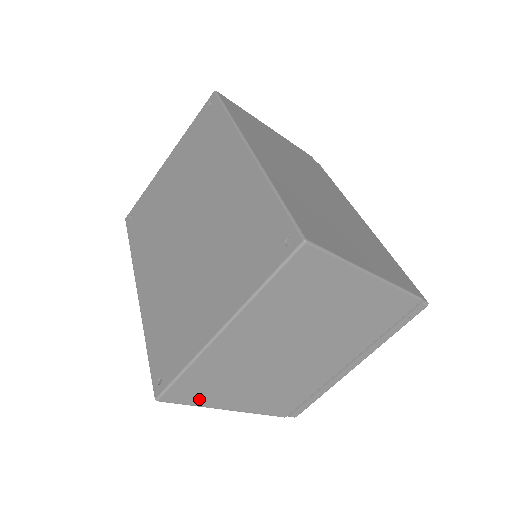
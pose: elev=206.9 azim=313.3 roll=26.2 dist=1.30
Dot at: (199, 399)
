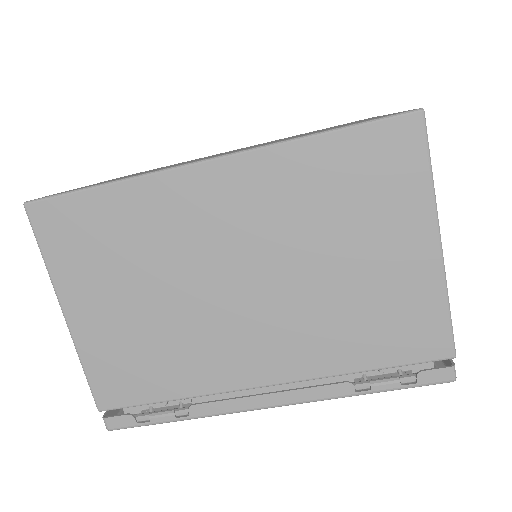
Dot at: occluded
